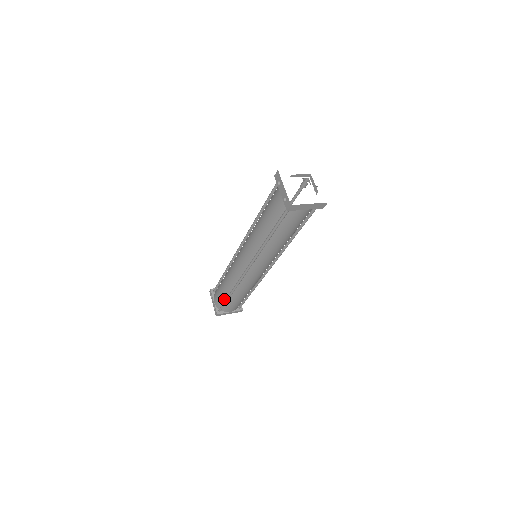
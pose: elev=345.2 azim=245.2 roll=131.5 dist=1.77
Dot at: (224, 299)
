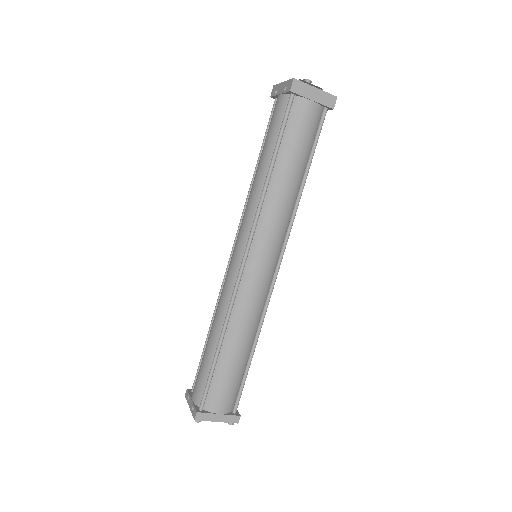
Dot at: (209, 370)
